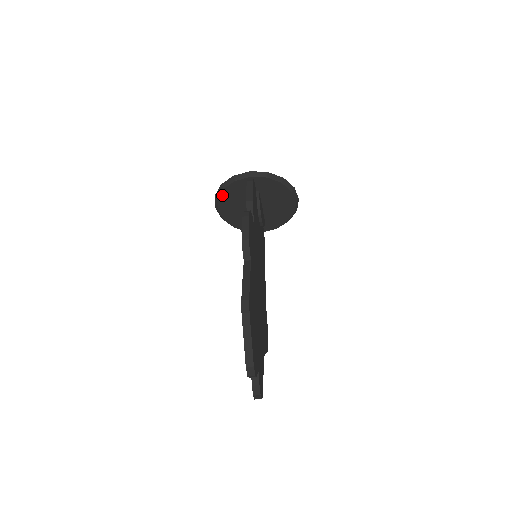
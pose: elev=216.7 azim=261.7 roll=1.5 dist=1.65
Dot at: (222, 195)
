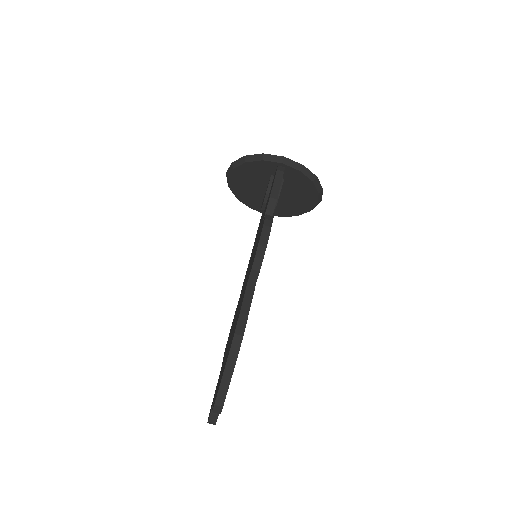
Dot at: (241, 167)
